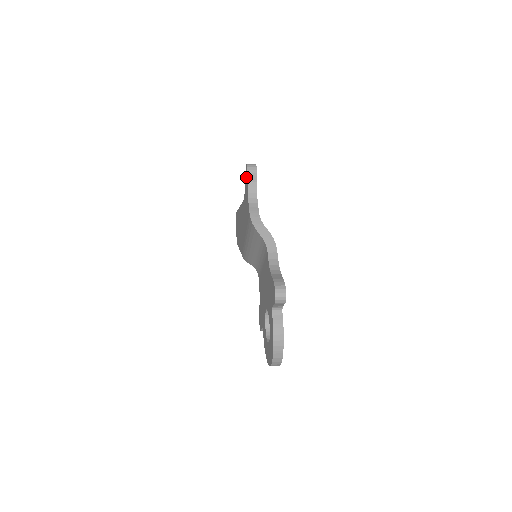
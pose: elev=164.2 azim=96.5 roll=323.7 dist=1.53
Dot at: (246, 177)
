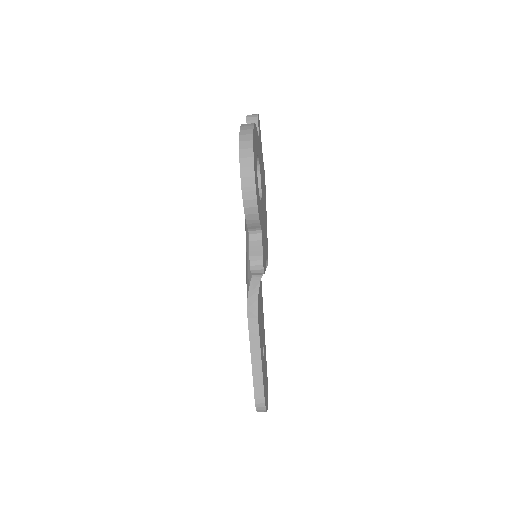
Dot at: occluded
